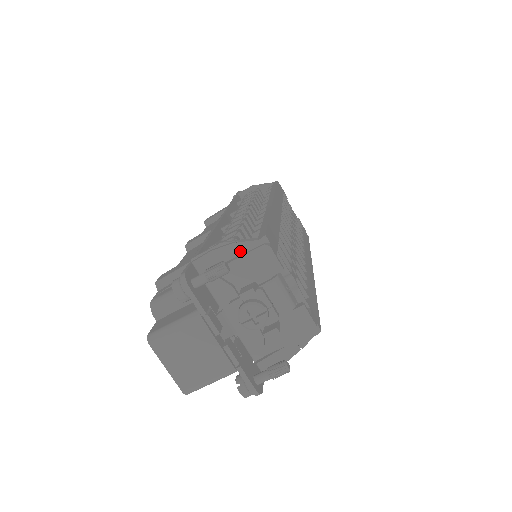
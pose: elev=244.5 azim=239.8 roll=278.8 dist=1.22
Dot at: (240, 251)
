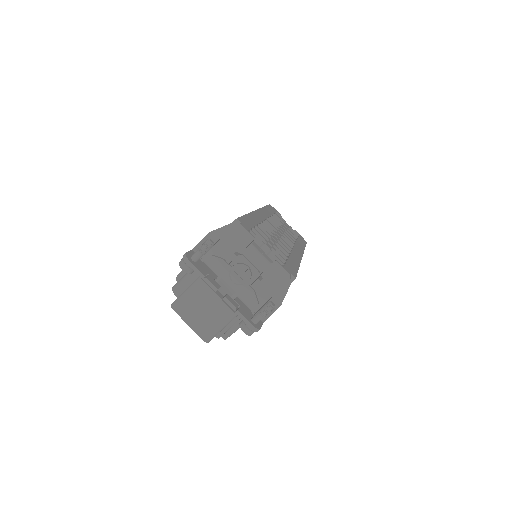
Dot at: (223, 234)
